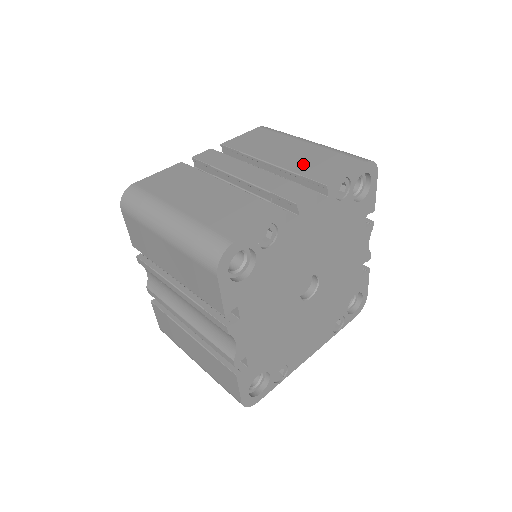
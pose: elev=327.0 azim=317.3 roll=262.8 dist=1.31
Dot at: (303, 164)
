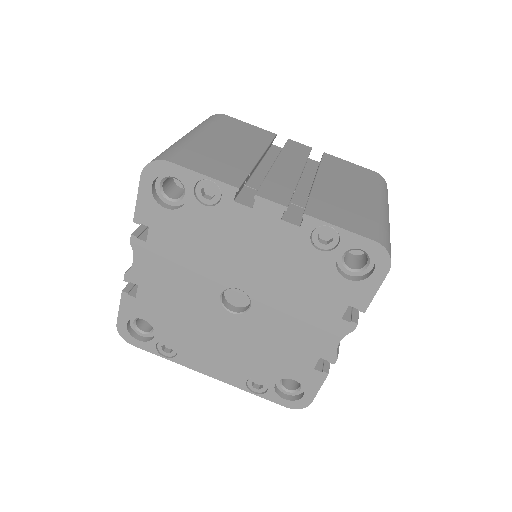
Dot at: (331, 198)
